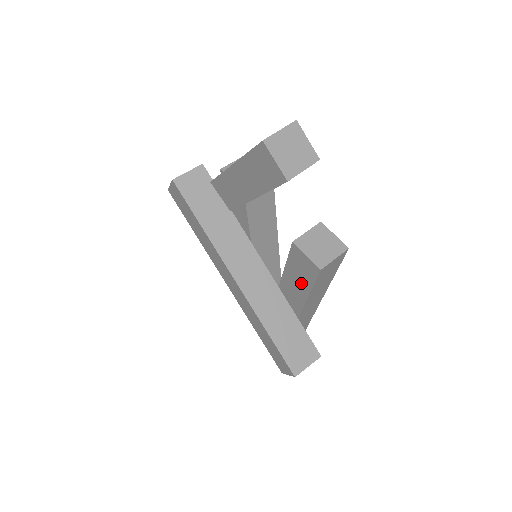
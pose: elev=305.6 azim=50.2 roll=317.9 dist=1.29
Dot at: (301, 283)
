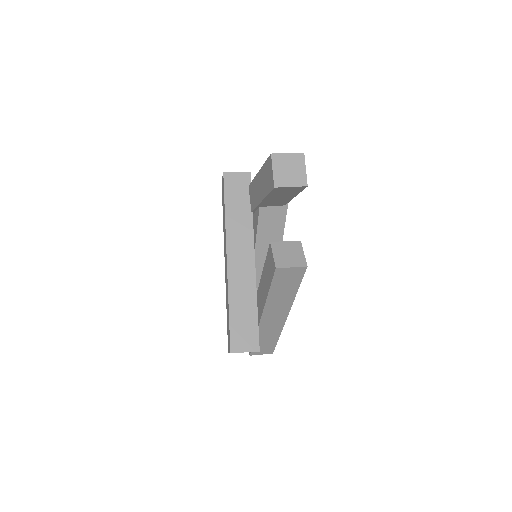
Dot at: (267, 281)
